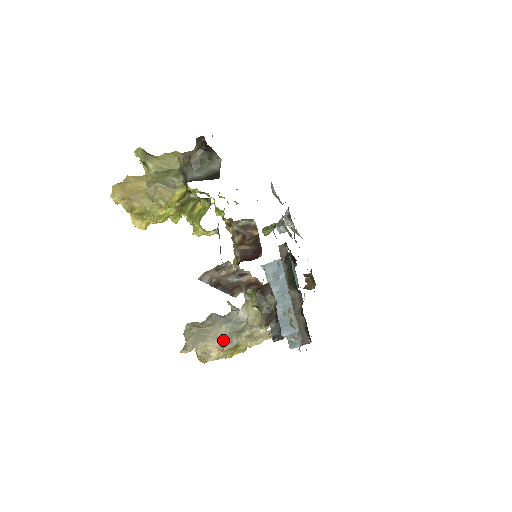
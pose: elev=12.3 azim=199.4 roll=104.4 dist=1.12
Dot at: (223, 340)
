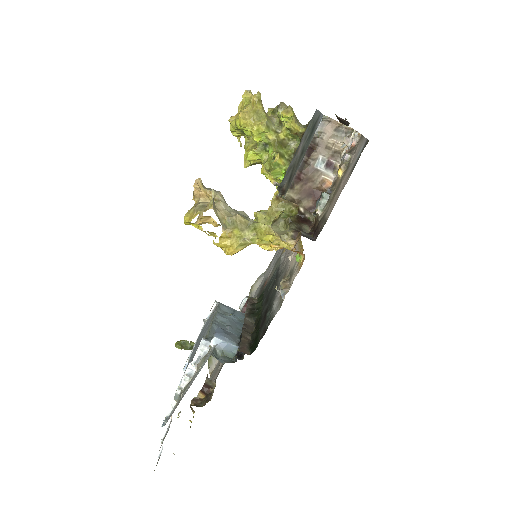
Dot at: occluded
